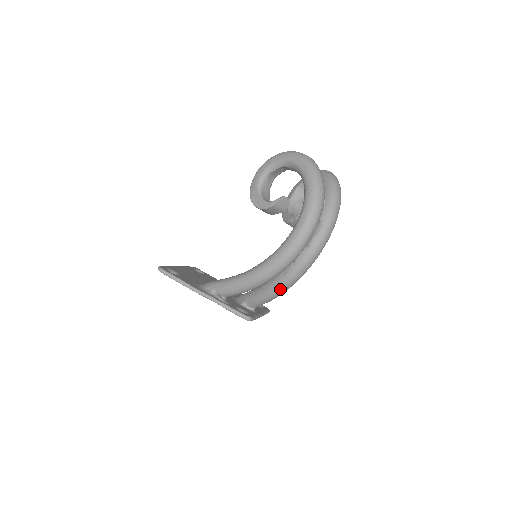
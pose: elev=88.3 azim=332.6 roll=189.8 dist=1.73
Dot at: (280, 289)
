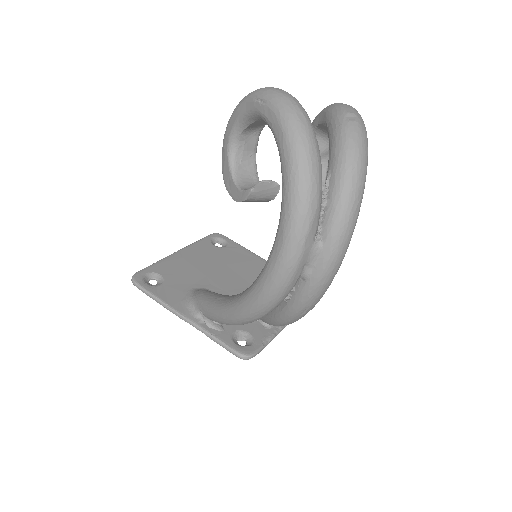
Dot at: (282, 323)
